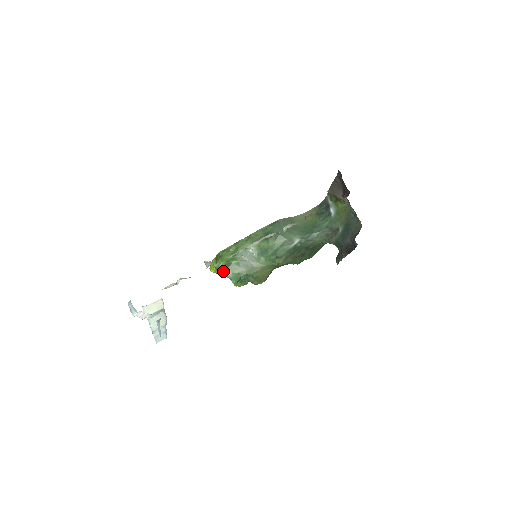
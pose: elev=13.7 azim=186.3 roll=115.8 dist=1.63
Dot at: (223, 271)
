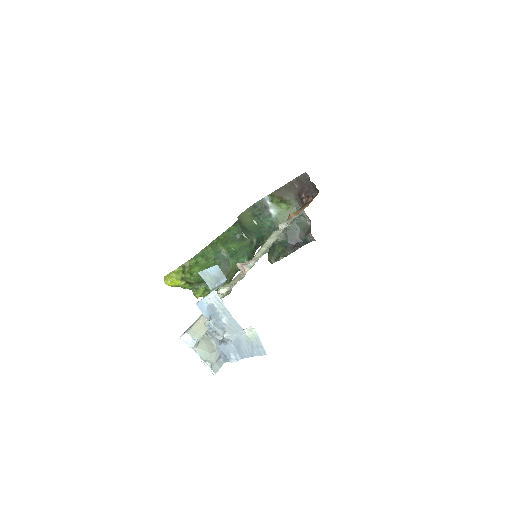
Dot at: (198, 280)
